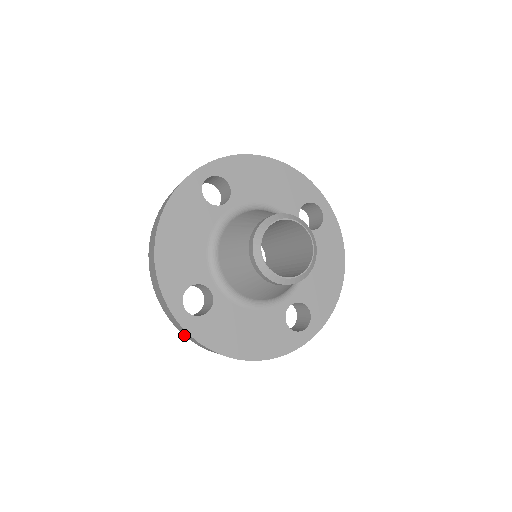
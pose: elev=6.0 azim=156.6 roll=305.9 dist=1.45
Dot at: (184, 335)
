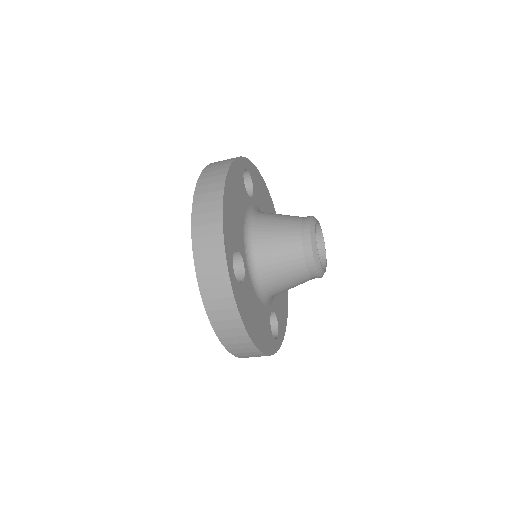
Dot at: (203, 304)
